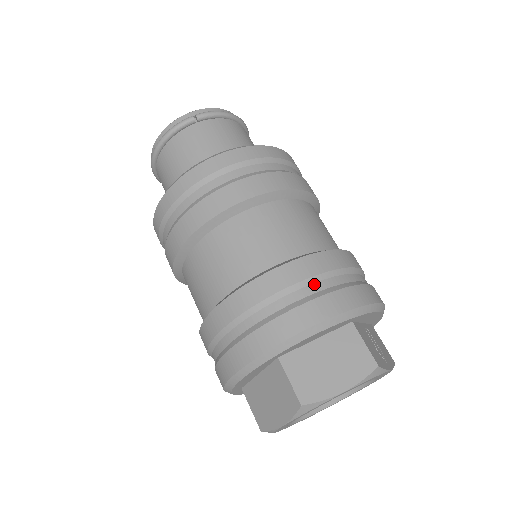
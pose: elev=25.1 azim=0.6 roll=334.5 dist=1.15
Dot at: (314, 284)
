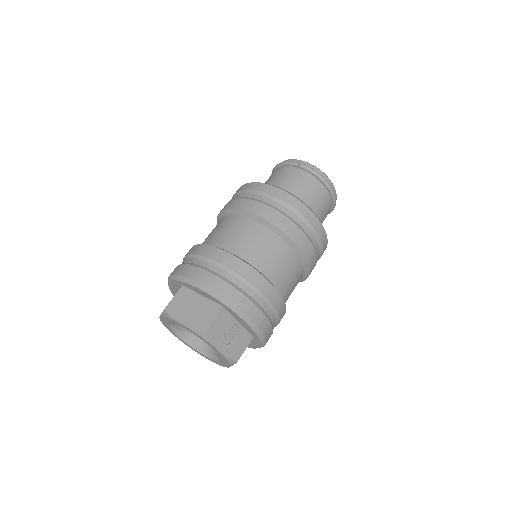
Dot at: (225, 271)
